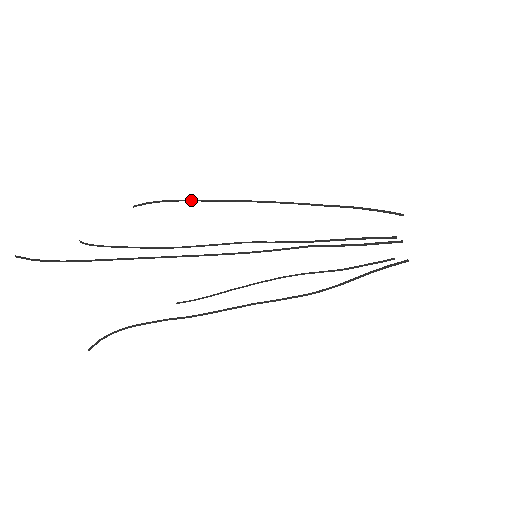
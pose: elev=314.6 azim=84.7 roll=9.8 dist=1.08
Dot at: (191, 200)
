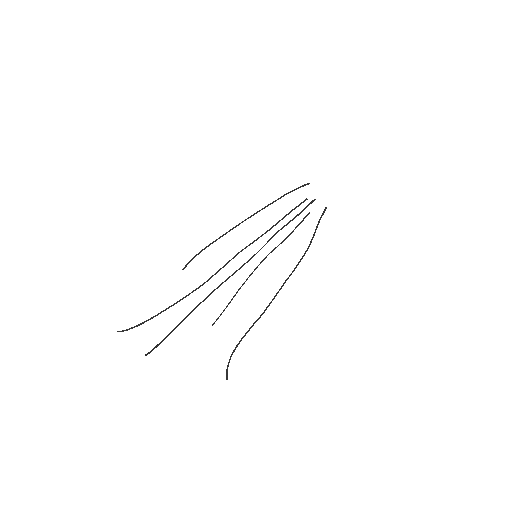
Dot at: occluded
